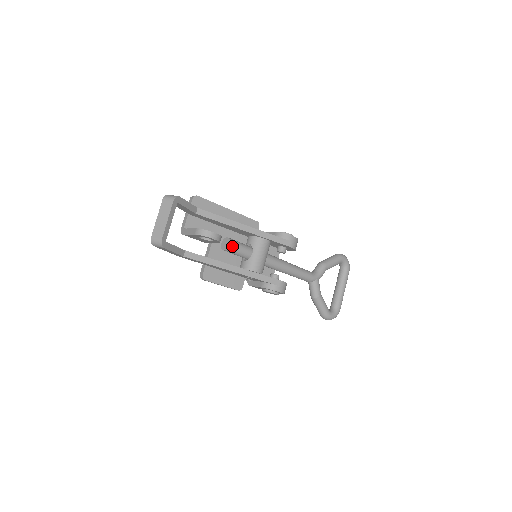
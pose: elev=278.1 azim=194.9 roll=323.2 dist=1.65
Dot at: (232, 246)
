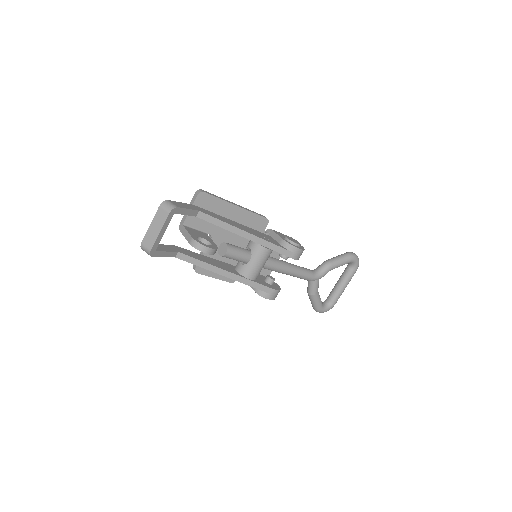
Dot at: (229, 254)
